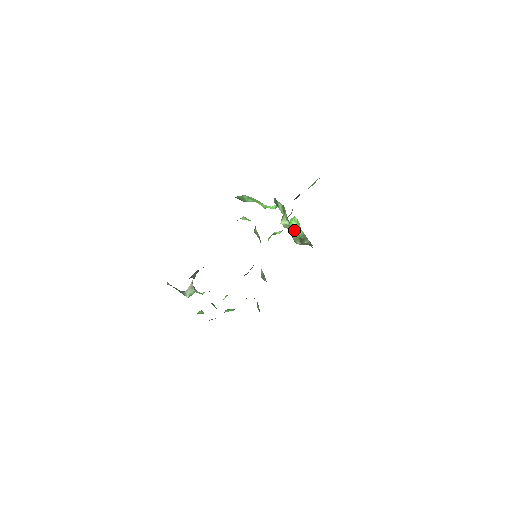
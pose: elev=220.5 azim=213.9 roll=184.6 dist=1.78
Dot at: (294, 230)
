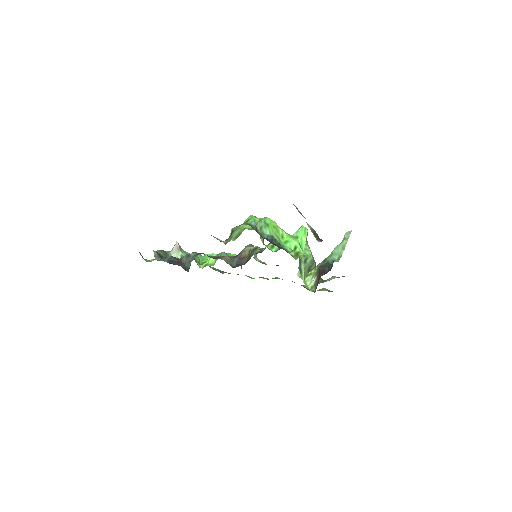
Dot at: (305, 261)
